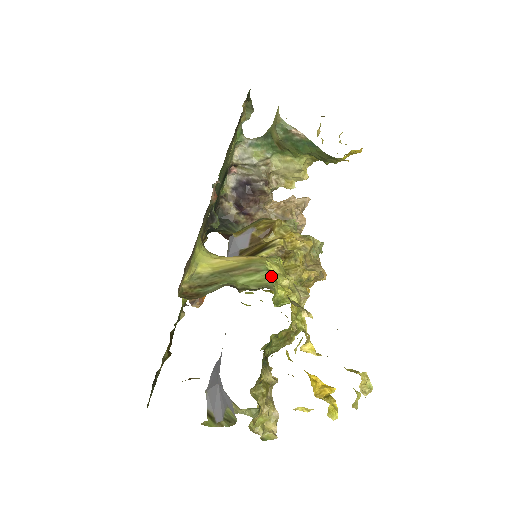
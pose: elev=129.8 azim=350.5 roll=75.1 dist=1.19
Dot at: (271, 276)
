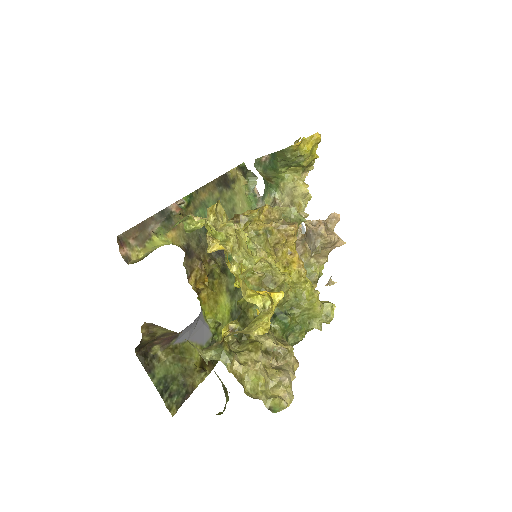
Dot at: (187, 217)
